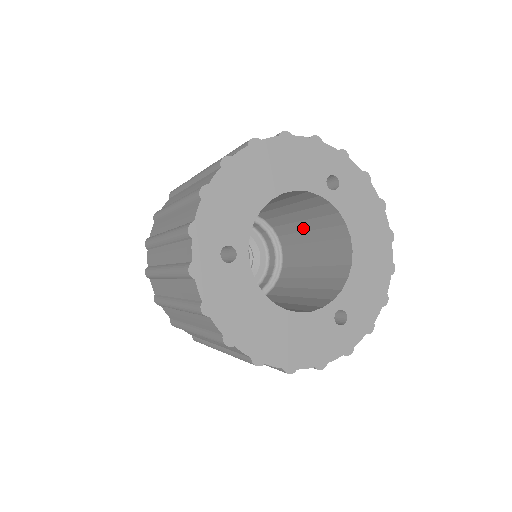
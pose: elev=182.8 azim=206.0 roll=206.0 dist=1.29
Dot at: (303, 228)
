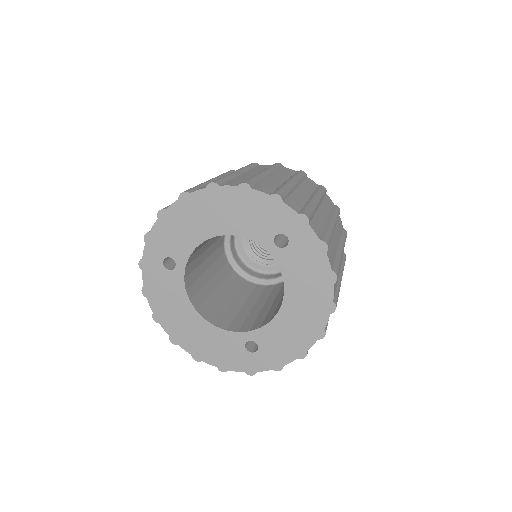
Dot at: occluded
